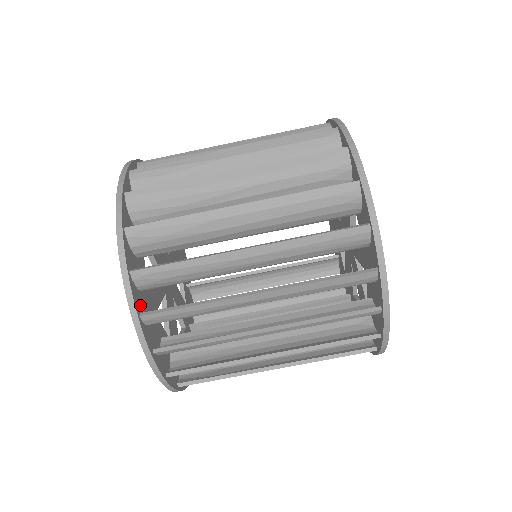
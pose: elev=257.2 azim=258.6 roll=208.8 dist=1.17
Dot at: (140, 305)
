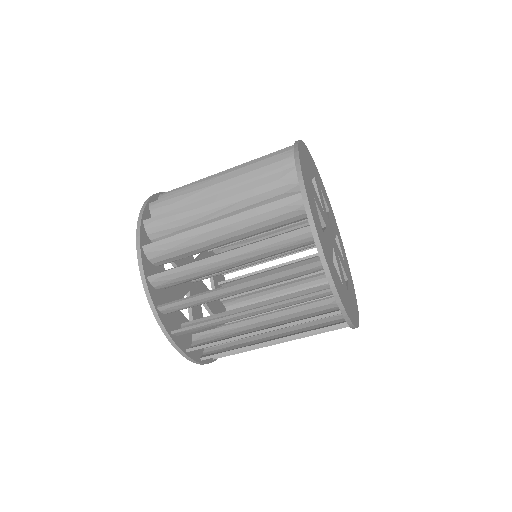
Dot at: (158, 300)
